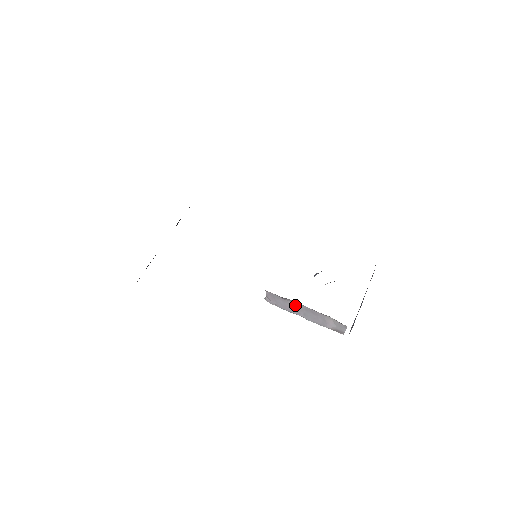
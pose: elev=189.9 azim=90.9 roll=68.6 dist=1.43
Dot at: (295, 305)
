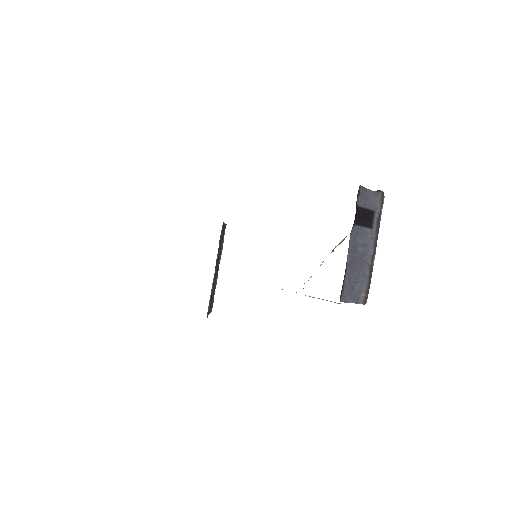
Dot at: occluded
